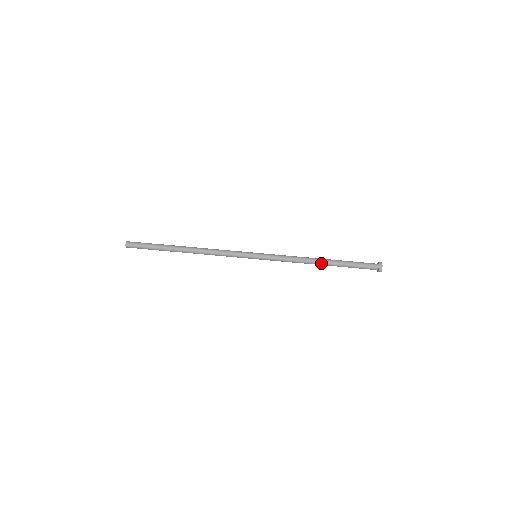
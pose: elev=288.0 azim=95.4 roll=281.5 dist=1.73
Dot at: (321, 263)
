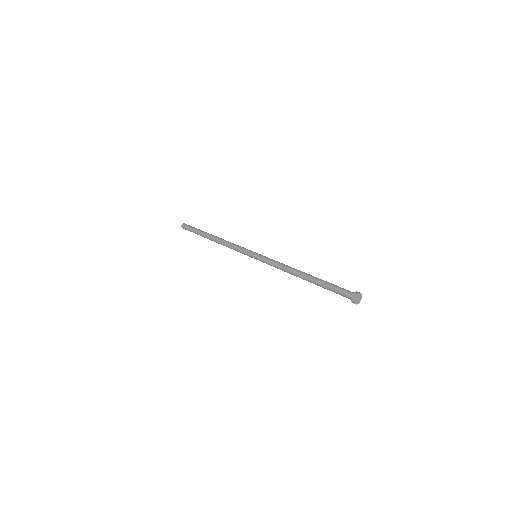
Dot at: (303, 274)
